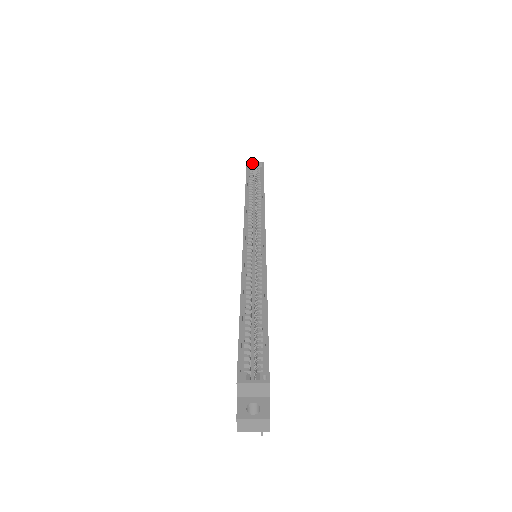
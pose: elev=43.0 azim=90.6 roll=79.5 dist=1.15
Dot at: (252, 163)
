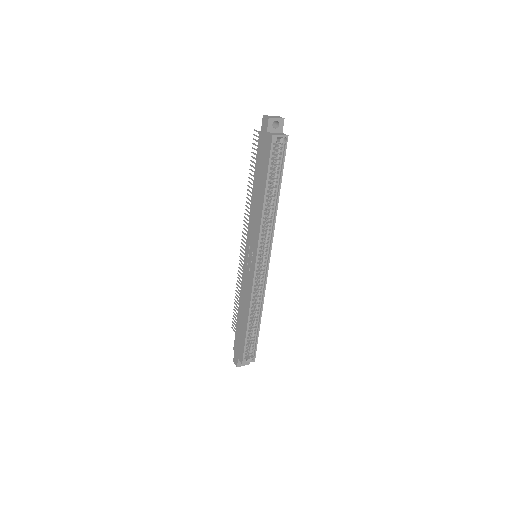
Dot at: (278, 137)
